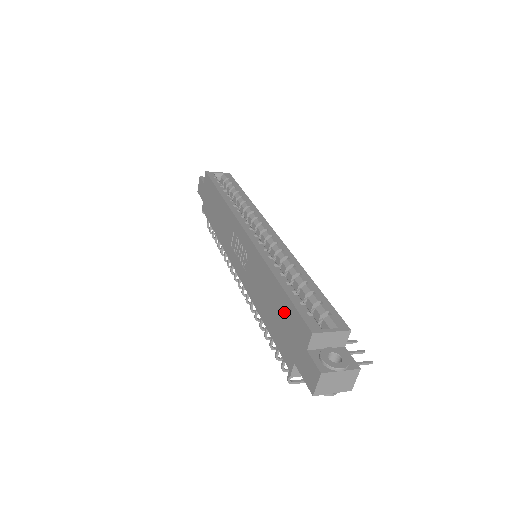
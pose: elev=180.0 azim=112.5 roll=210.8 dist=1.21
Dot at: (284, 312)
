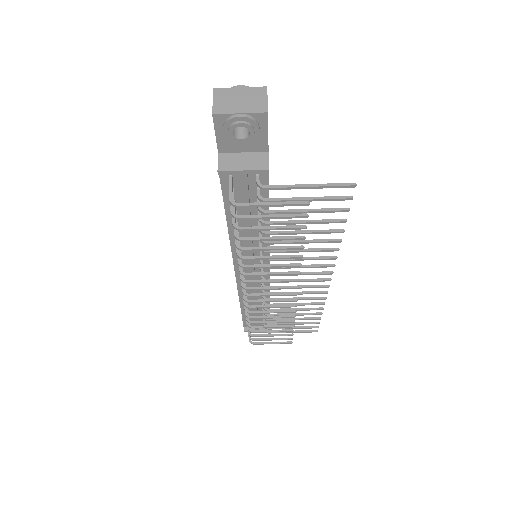
Dot at: occluded
